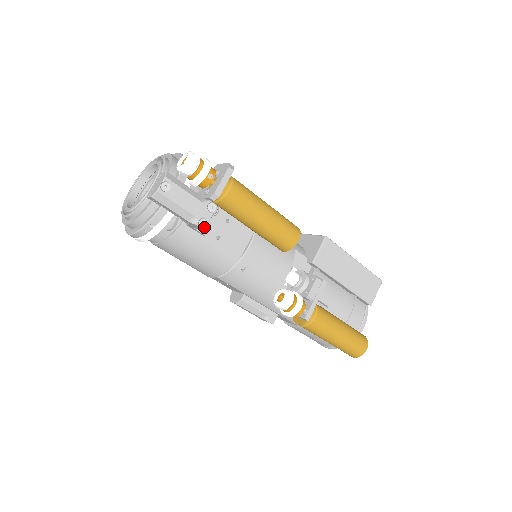
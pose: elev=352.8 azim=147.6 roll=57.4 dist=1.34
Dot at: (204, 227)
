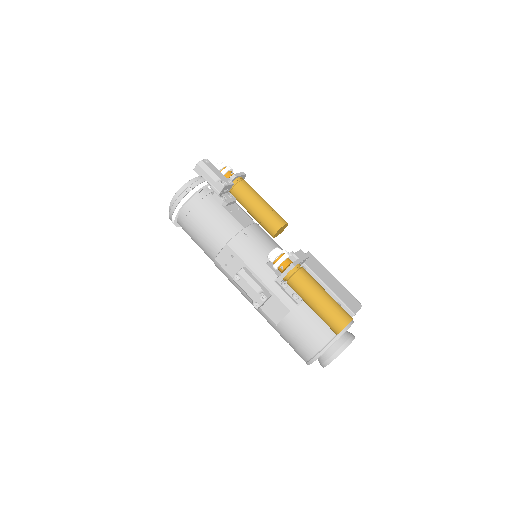
Dot at: (224, 185)
